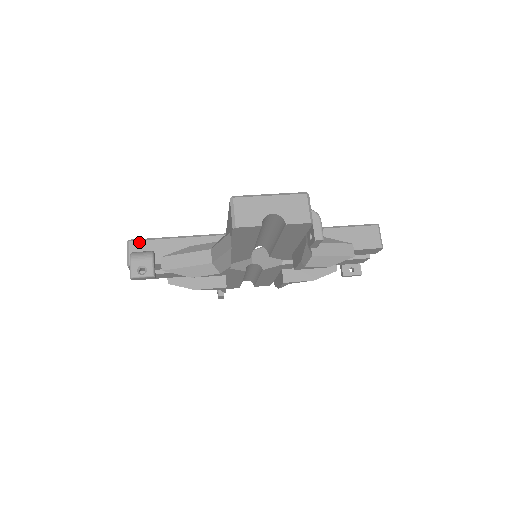
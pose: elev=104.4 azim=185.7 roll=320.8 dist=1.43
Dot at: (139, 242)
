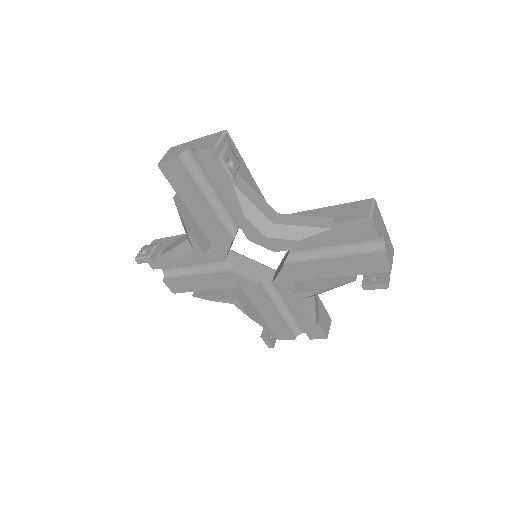
Dot at: (159, 240)
